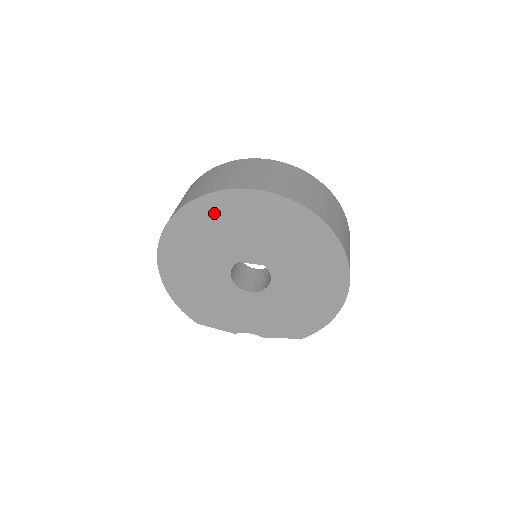
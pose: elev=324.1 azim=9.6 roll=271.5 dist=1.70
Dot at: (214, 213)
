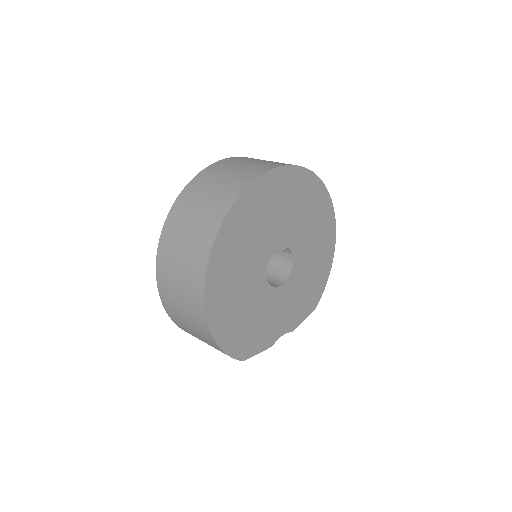
Dot at: (251, 210)
